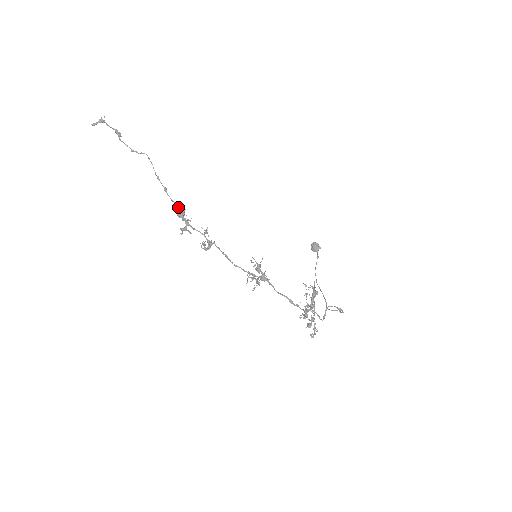
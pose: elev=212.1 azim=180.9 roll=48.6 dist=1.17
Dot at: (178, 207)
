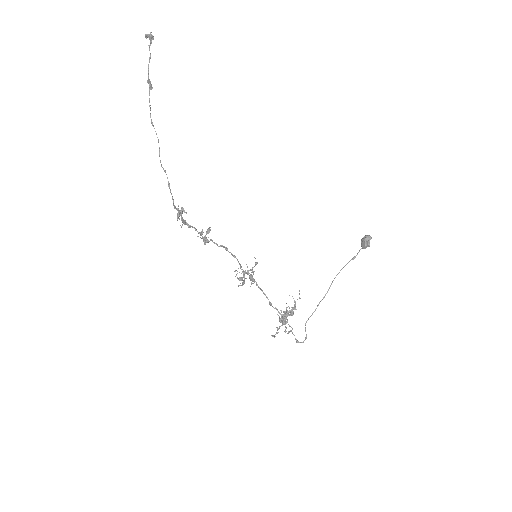
Dot at: (176, 209)
